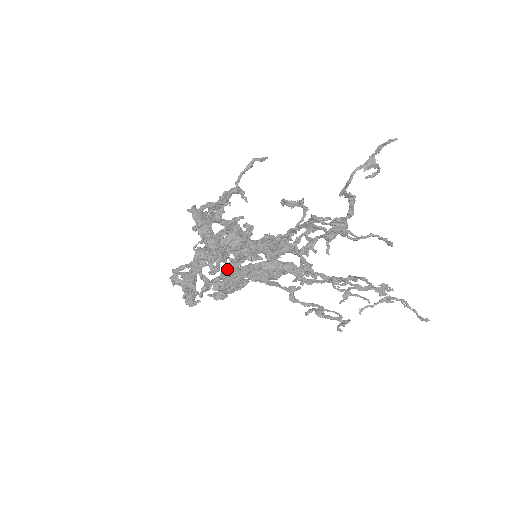
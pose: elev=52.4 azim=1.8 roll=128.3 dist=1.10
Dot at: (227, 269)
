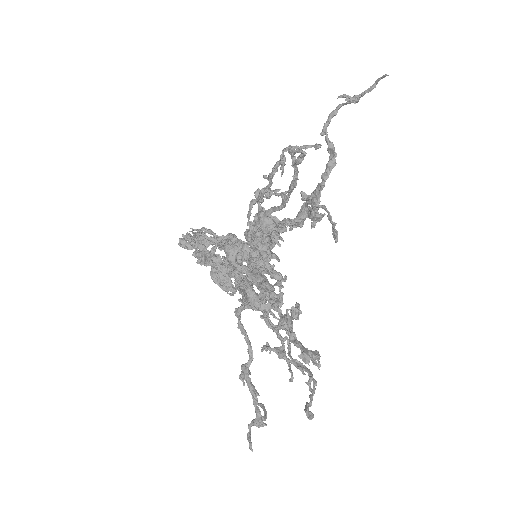
Dot at: occluded
